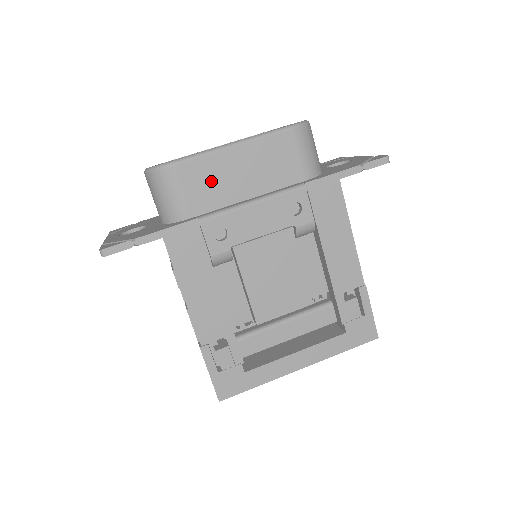
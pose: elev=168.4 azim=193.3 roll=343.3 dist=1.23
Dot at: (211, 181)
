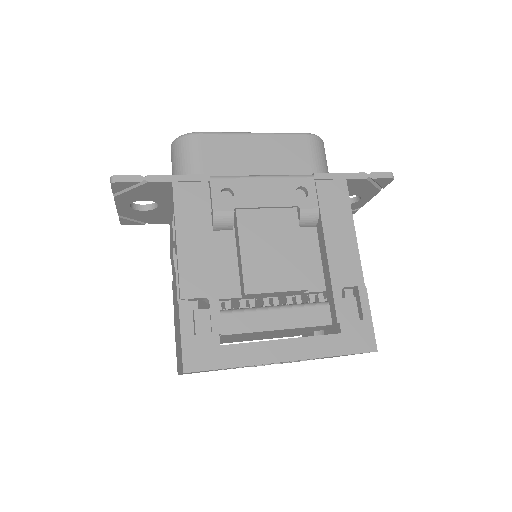
Dot at: (228, 155)
